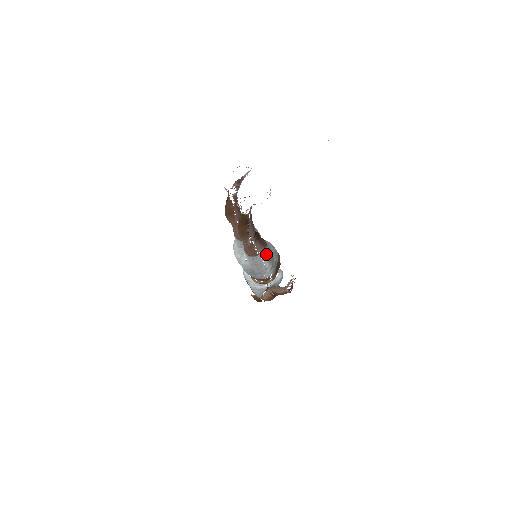
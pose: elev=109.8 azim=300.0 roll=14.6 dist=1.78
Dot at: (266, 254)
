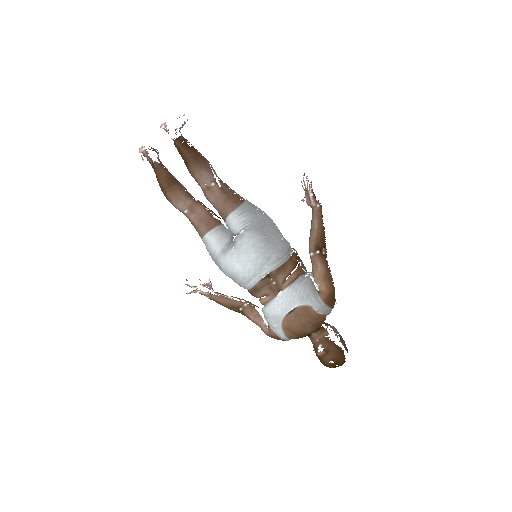
Dot at: occluded
